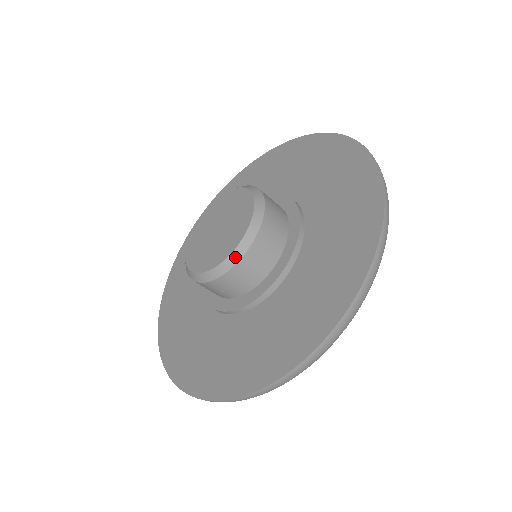
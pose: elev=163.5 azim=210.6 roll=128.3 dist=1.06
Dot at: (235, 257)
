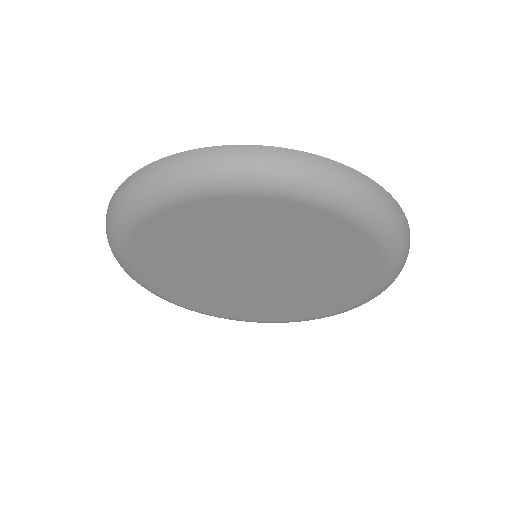
Dot at: occluded
